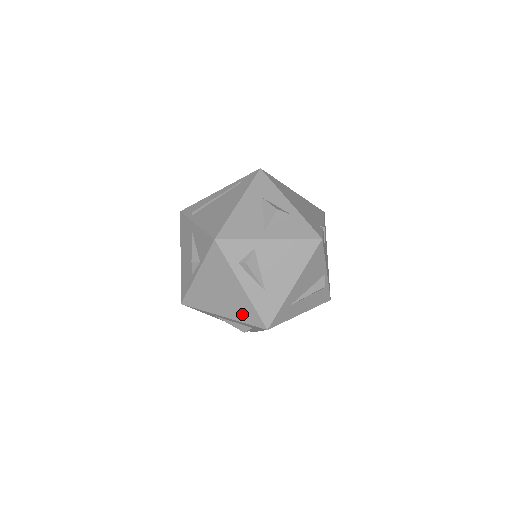
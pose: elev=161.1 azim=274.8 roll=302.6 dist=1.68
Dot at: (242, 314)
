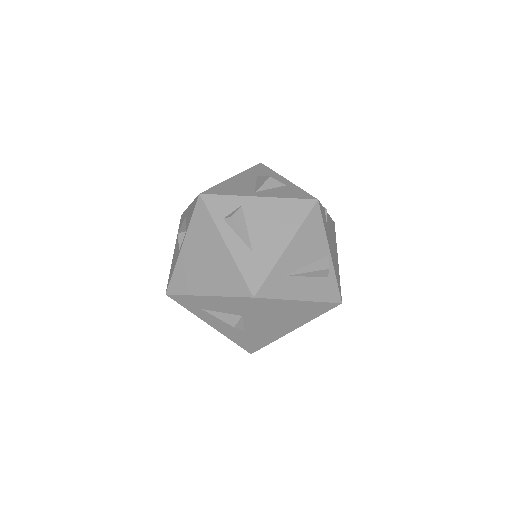
Dot at: (226, 284)
